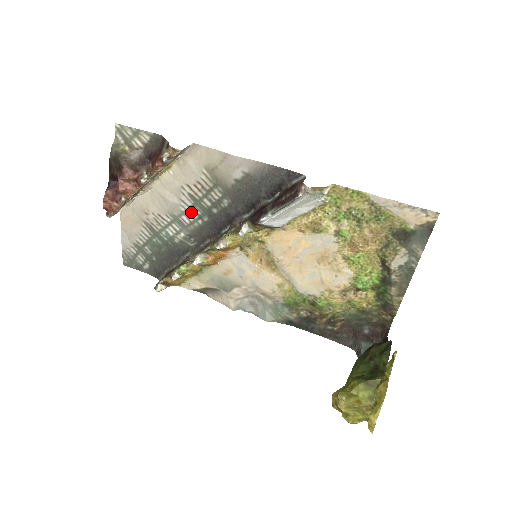
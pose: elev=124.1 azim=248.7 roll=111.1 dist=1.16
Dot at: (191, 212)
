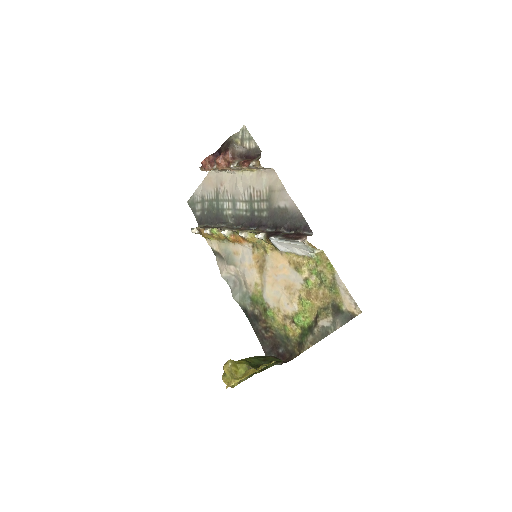
Dot at: (244, 204)
